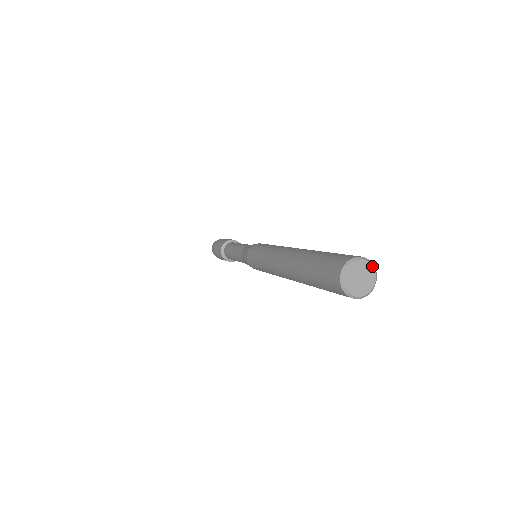
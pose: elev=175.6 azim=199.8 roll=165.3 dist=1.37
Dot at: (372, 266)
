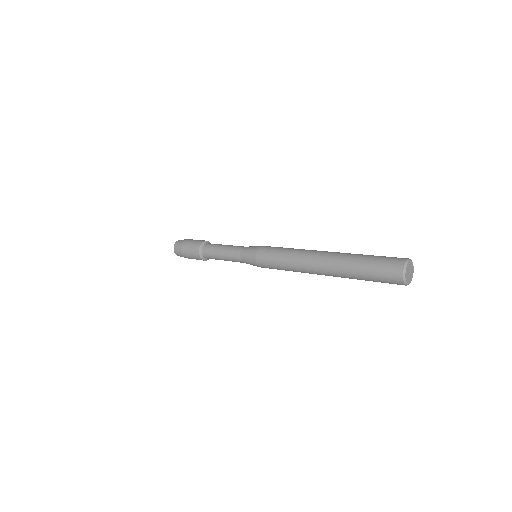
Dot at: occluded
